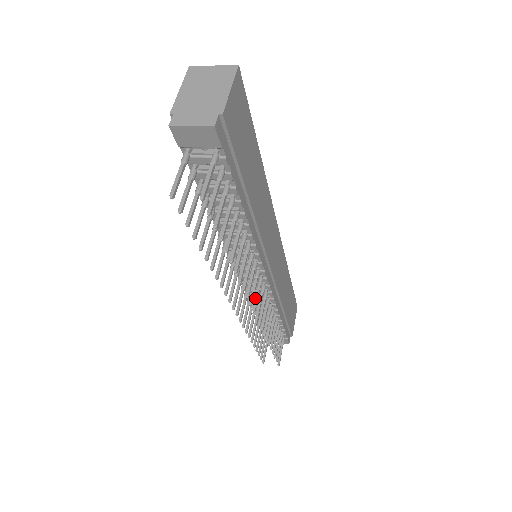
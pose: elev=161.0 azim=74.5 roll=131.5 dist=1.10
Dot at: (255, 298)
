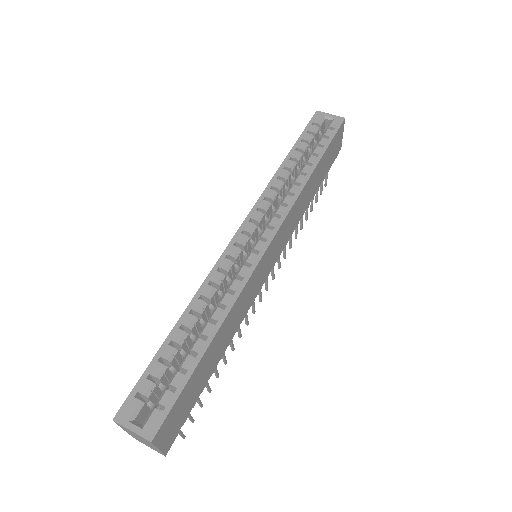
Dot at: (265, 284)
